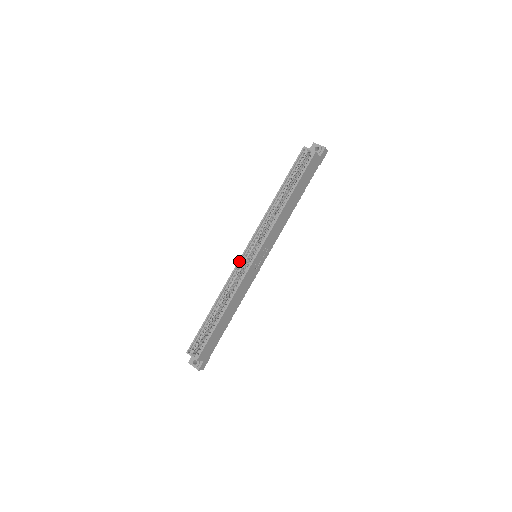
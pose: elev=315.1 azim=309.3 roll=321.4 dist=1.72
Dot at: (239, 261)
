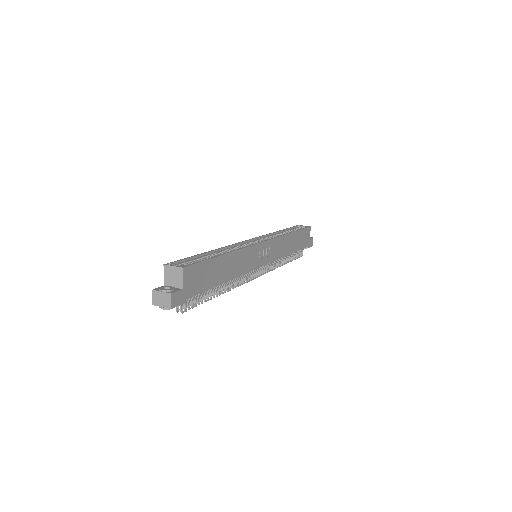
Dot at: (243, 241)
